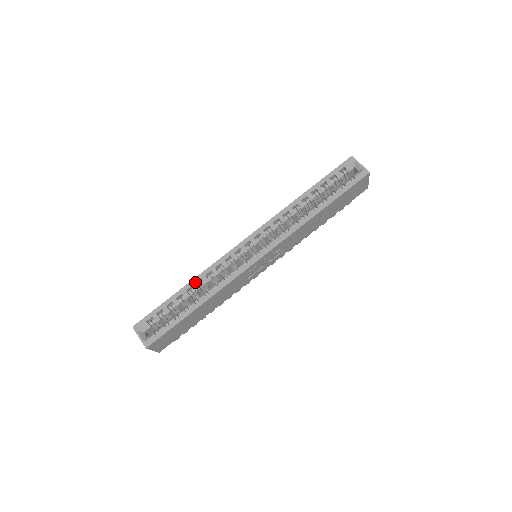
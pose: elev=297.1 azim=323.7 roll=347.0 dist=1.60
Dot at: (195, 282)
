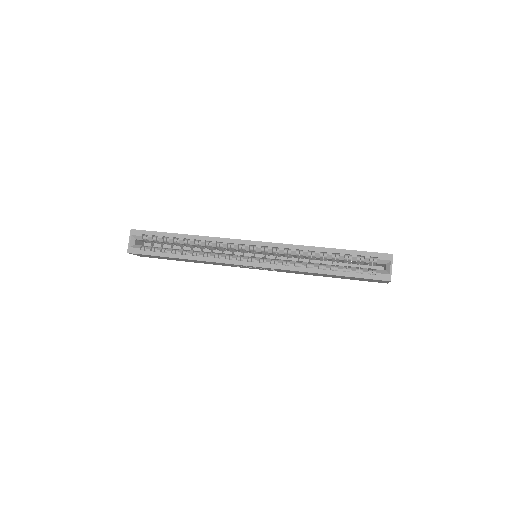
Dot at: (194, 238)
